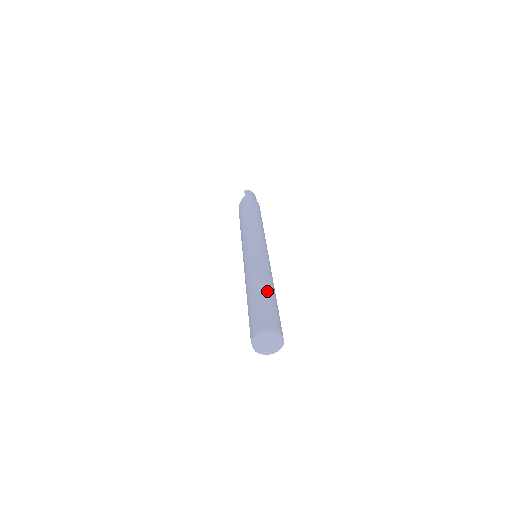
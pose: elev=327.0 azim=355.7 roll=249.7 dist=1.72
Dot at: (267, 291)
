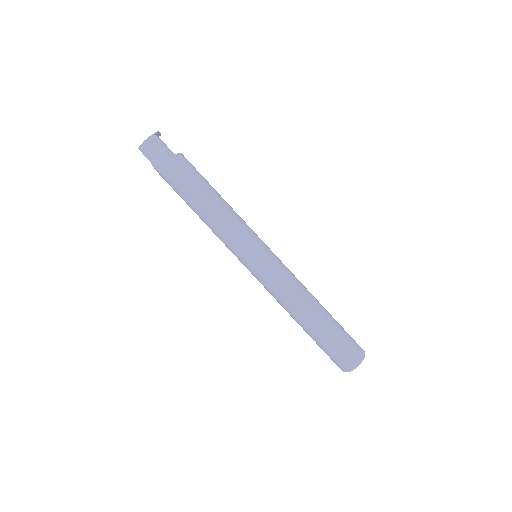
Dot at: (313, 326)
